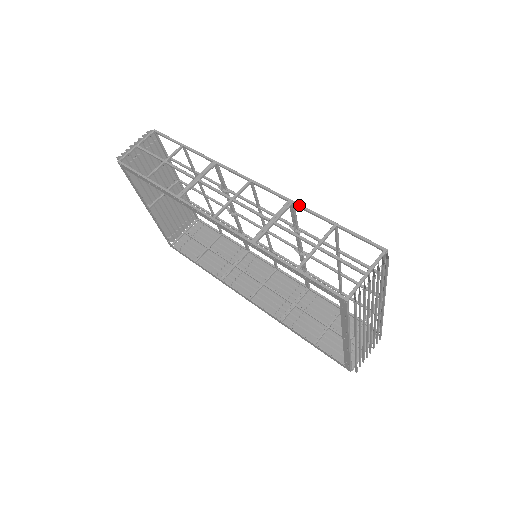
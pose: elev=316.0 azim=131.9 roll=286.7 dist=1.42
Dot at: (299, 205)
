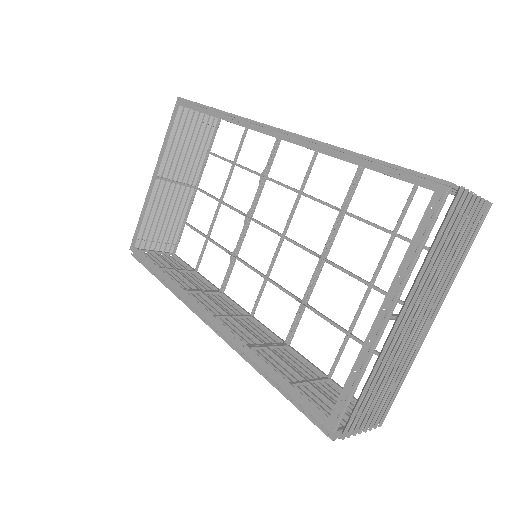
Dot at: occluded
